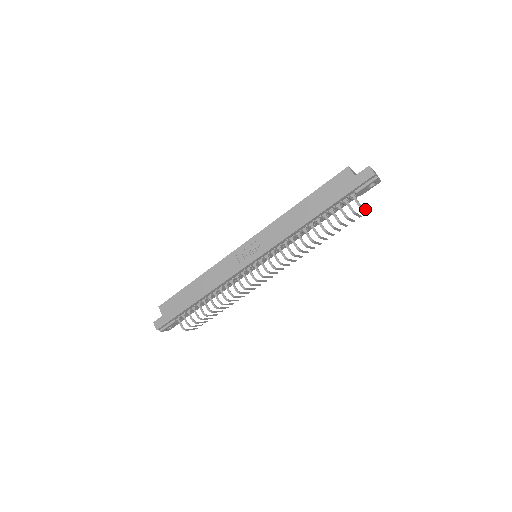
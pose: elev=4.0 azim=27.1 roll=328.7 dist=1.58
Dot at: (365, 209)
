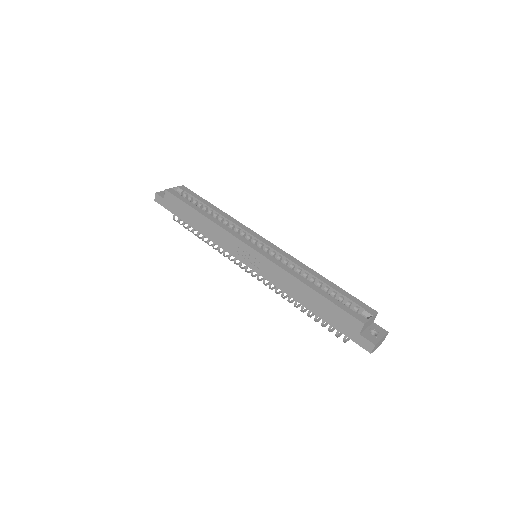
Dot at: occluded
